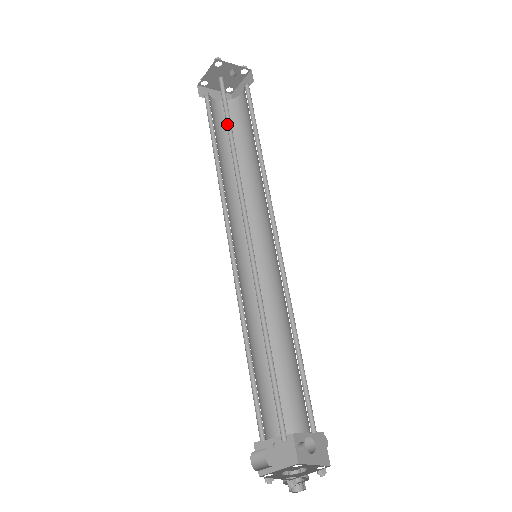
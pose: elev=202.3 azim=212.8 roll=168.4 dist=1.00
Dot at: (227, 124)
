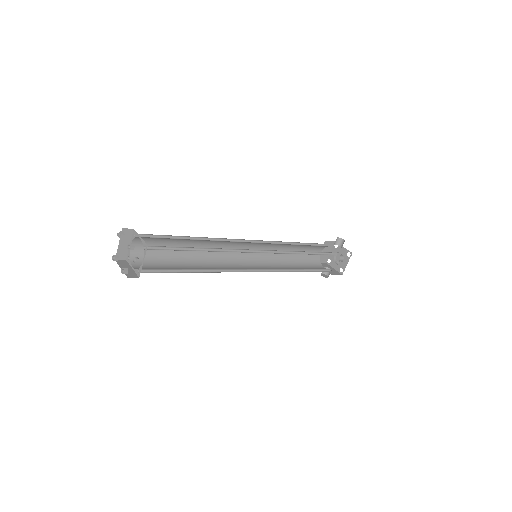
Dot at: (178, 270)
